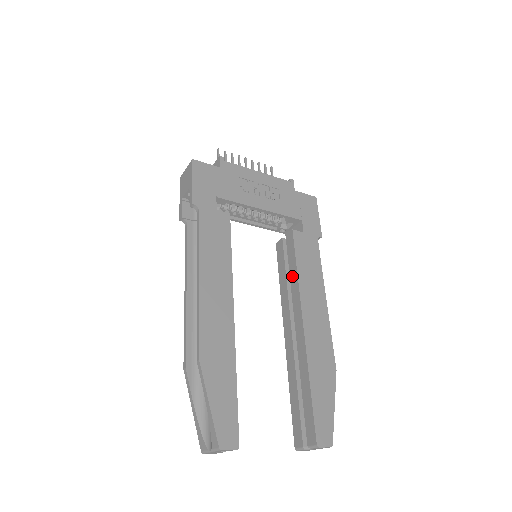
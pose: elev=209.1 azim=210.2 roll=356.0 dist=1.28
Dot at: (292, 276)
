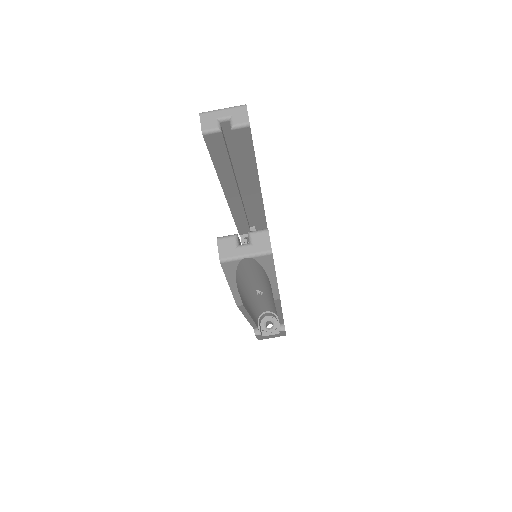
Dot at: occluded
